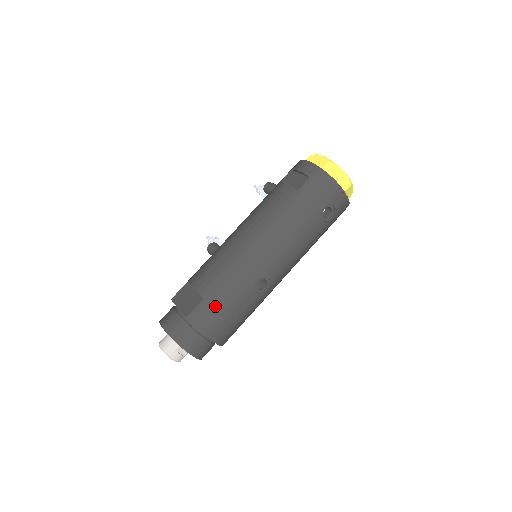
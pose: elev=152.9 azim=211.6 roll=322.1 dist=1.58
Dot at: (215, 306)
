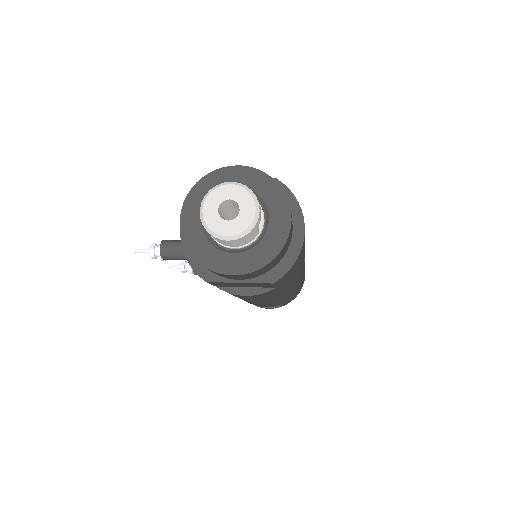
Dot at: occluded
